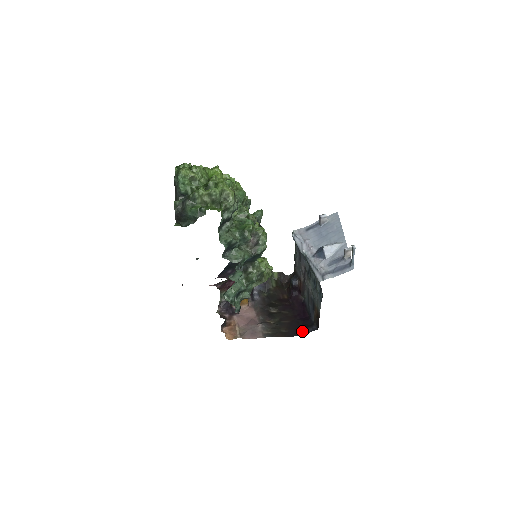
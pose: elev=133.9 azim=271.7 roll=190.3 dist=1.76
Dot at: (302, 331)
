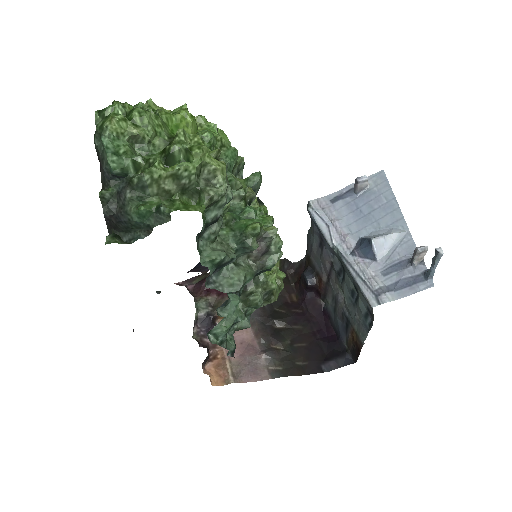
Dot at: (329, 363)
